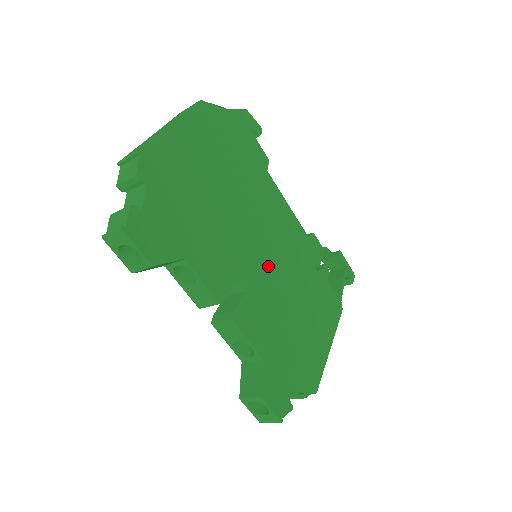
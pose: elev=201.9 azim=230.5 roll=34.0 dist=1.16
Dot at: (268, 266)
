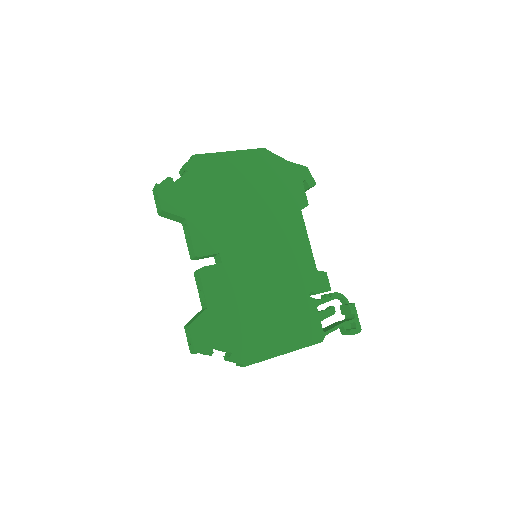
Dot at: (256, 263)
